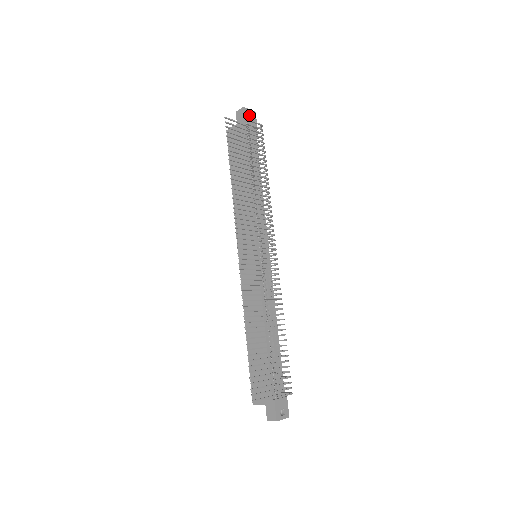
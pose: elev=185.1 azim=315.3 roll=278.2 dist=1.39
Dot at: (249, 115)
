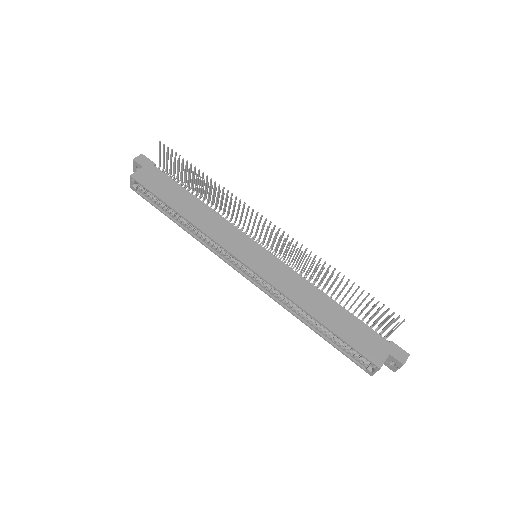
Dot at: occluded
